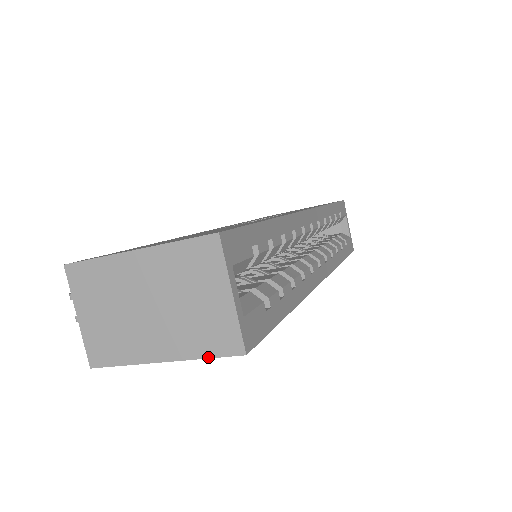
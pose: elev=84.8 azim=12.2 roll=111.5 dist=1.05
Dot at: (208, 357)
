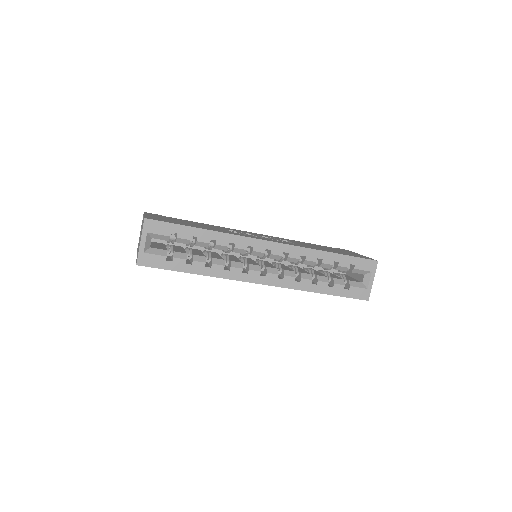
Dot at: (136, 261)
